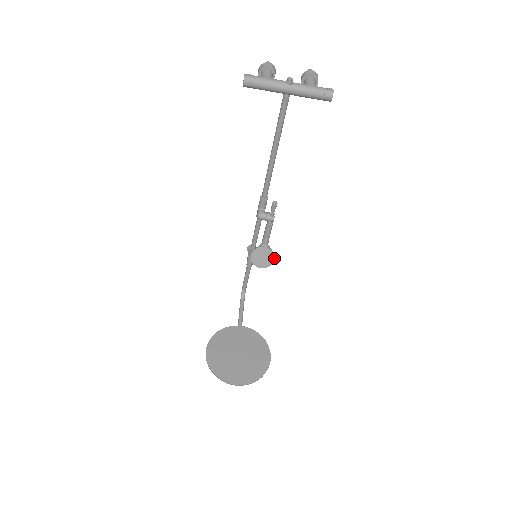
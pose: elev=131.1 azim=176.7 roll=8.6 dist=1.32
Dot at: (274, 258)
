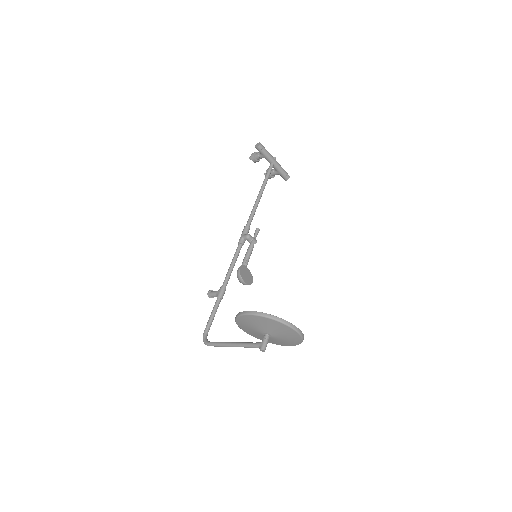
Dot at: (252, 279)
